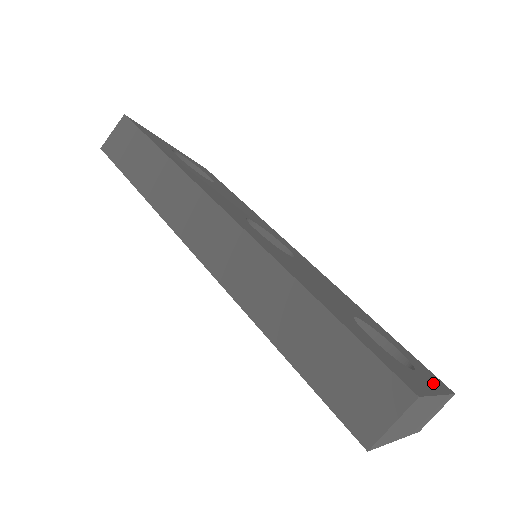
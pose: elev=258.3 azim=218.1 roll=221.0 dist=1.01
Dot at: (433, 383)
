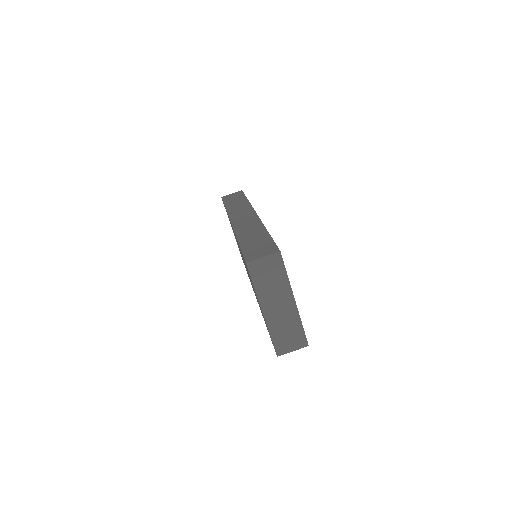
Dot at: occluded
